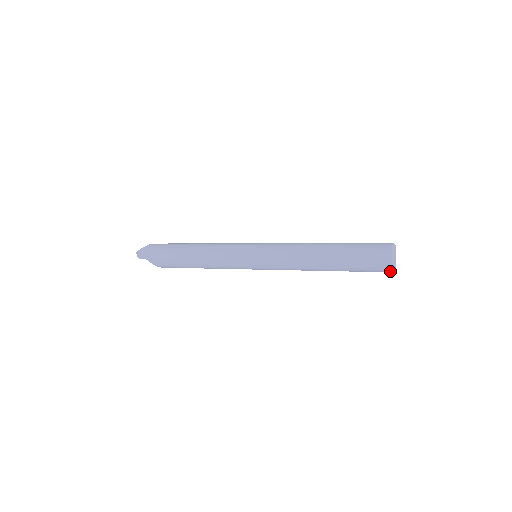
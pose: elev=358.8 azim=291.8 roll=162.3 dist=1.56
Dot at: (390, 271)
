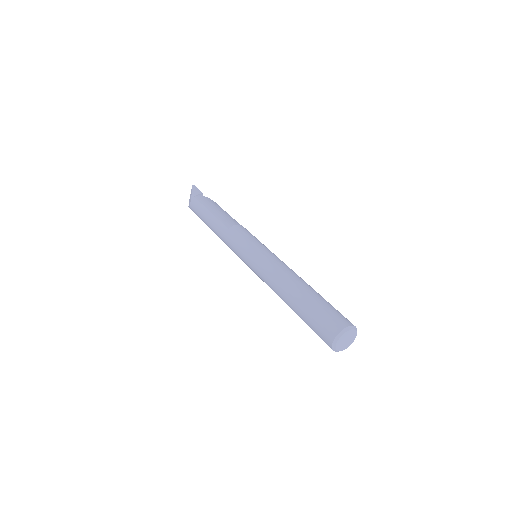
Dot at: occluded
